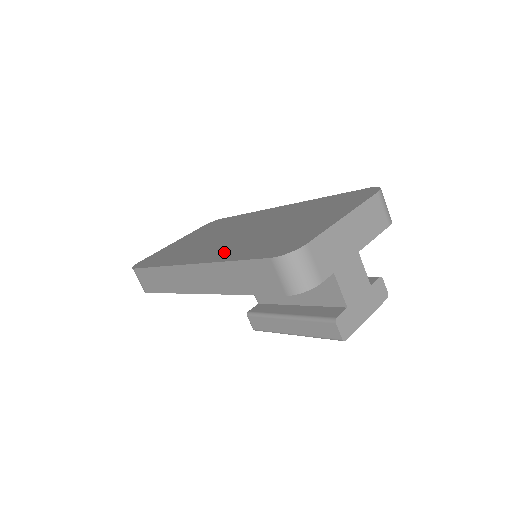
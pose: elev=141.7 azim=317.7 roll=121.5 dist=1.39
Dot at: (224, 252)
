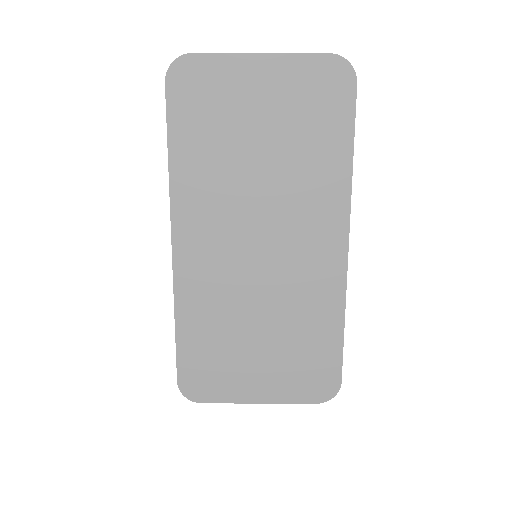
Dot at: (198, 289)
